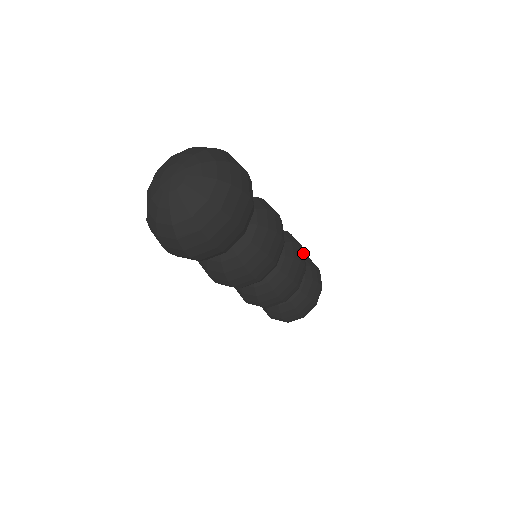
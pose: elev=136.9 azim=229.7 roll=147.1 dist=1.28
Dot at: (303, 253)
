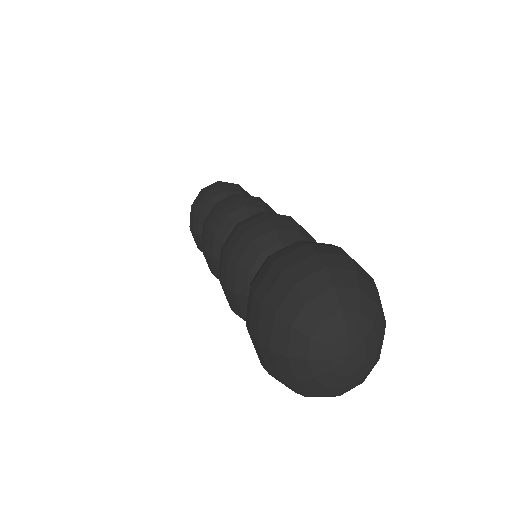
Dot at: occluded
